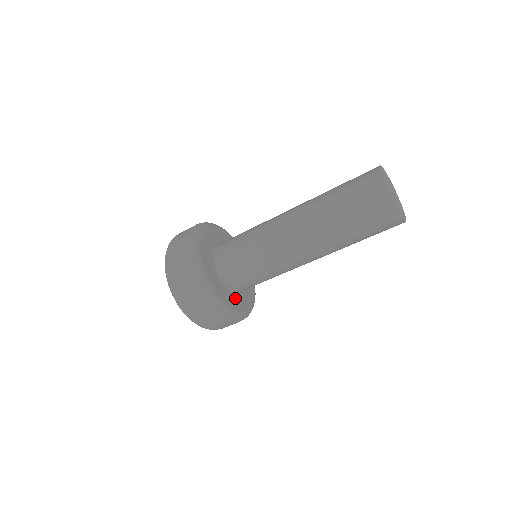
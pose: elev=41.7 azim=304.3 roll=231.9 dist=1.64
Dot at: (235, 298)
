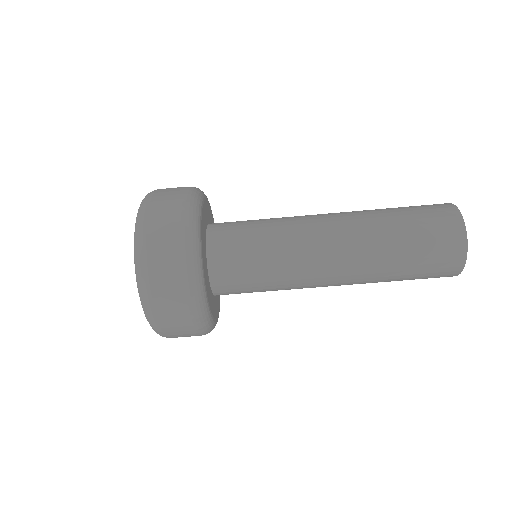
Dot at: (210, 295)
